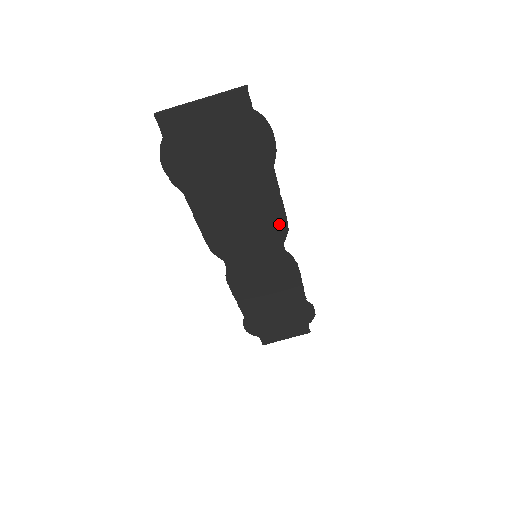
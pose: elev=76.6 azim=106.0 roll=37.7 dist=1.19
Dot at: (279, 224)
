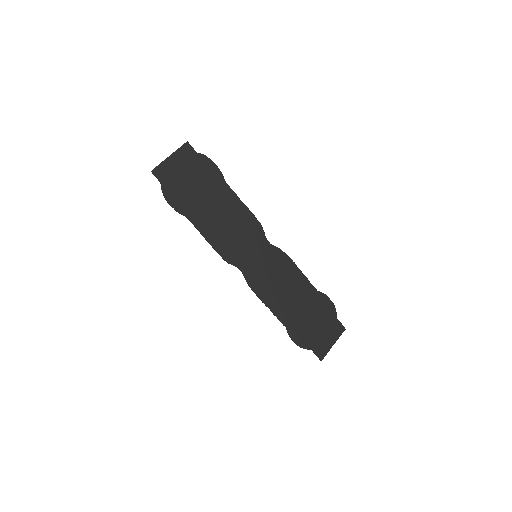
Dot at: (253, 223)
